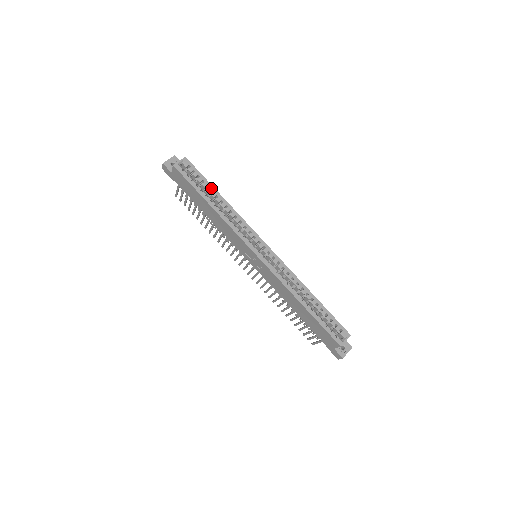
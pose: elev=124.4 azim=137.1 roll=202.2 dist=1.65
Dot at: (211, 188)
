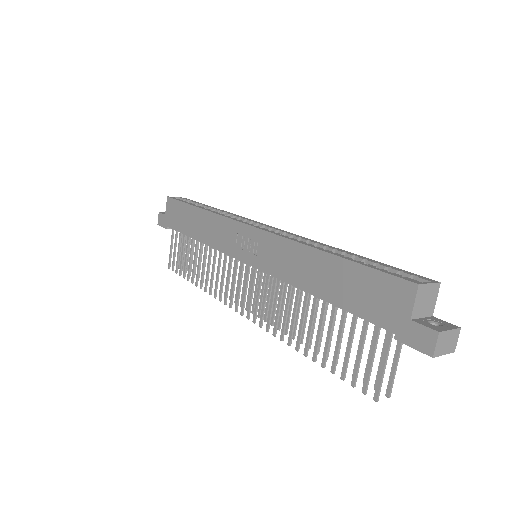
Dot at: (206, 205)
